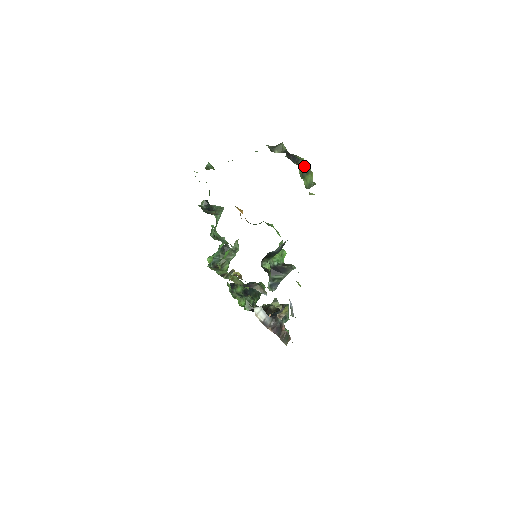
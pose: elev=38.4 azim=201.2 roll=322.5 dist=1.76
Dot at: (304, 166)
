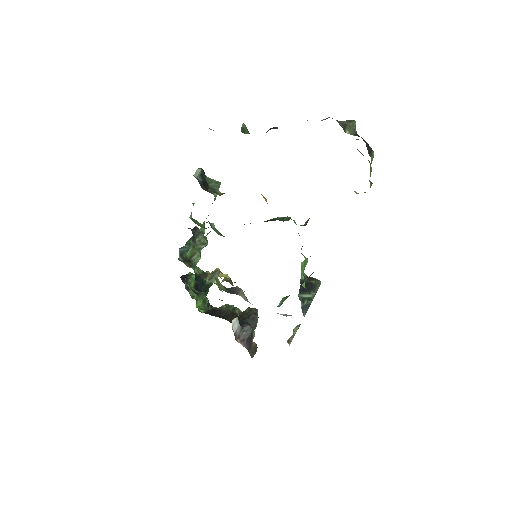
Dot at: (372, 159)
